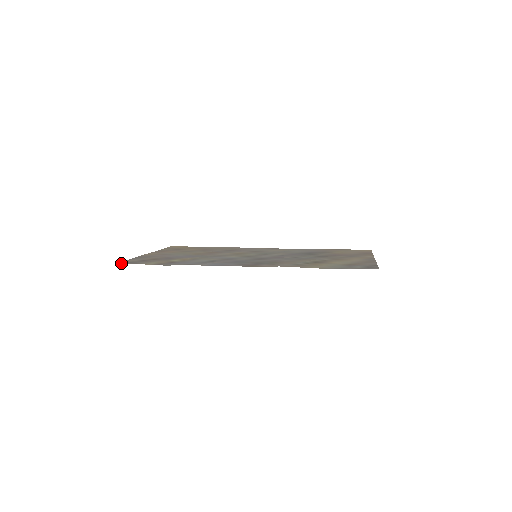
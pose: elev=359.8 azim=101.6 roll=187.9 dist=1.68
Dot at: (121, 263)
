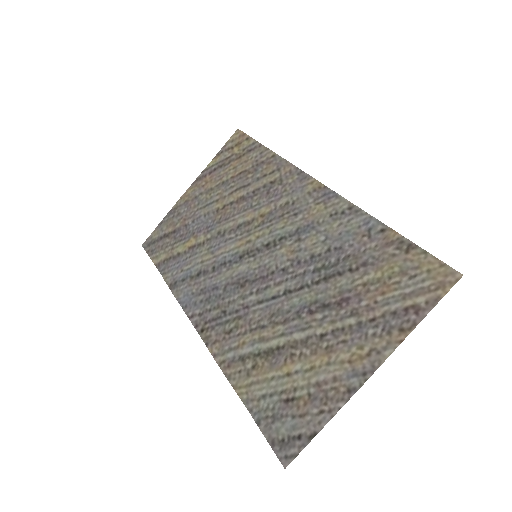
Dot at: (143, 246)
